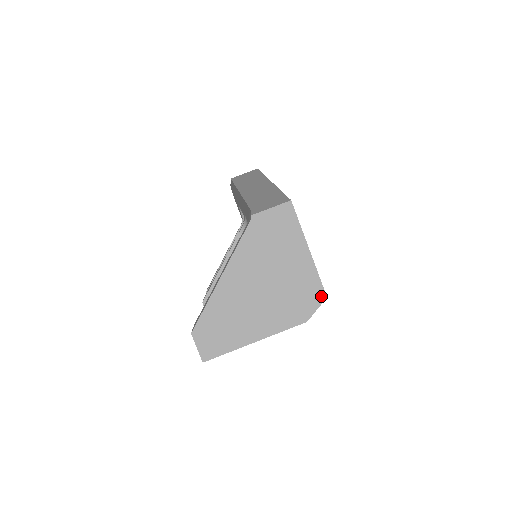
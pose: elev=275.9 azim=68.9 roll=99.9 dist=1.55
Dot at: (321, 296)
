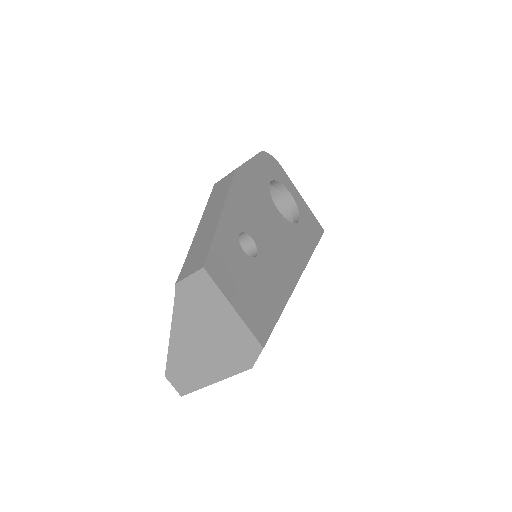
Dot at: (258, 347)
